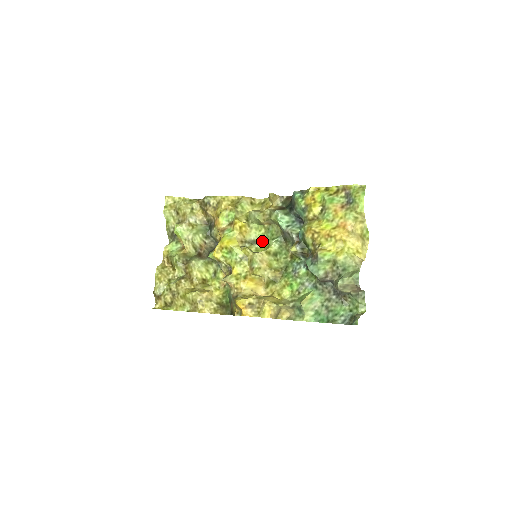
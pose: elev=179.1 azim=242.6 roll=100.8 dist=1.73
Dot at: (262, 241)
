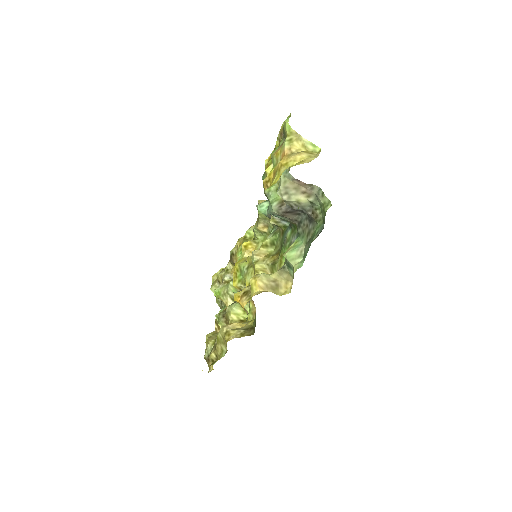
Dot at: occluded
